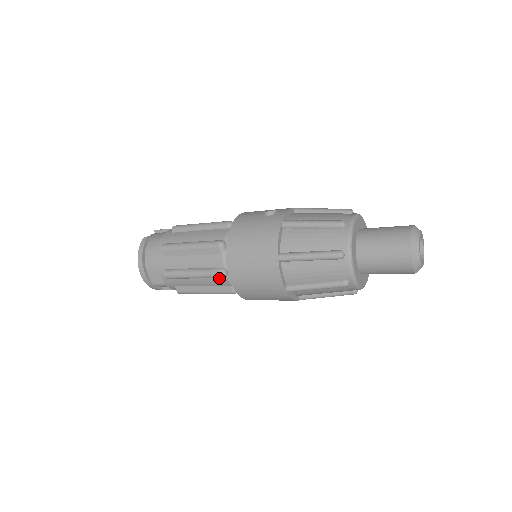
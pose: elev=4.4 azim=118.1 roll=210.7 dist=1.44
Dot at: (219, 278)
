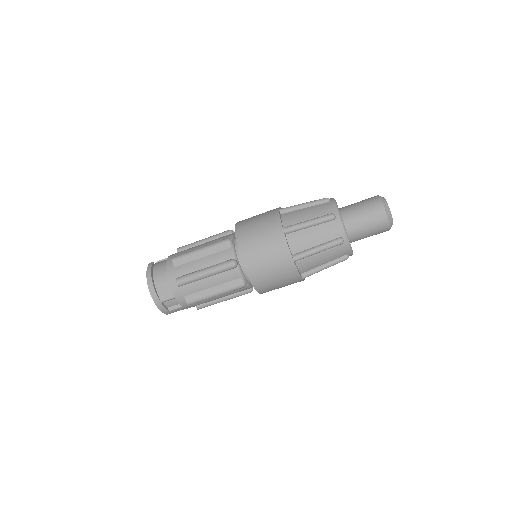
Dot at: (229, 271)
